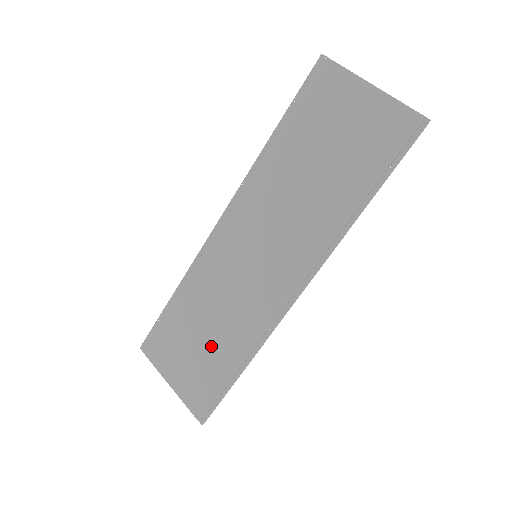
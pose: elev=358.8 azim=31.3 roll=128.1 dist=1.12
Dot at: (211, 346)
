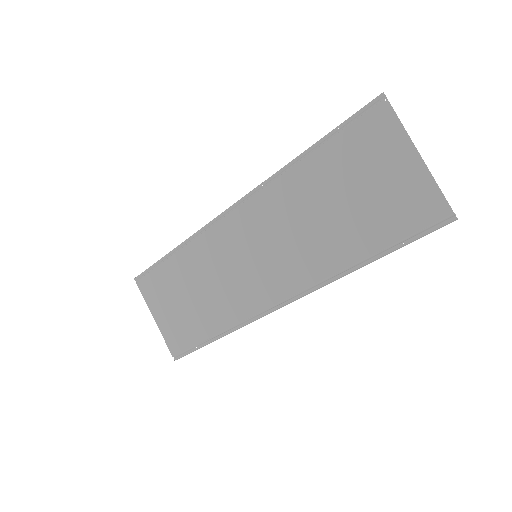
Dot at: (197, 308)
